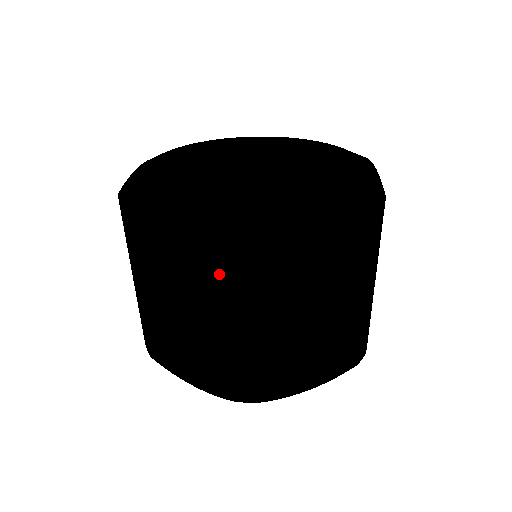
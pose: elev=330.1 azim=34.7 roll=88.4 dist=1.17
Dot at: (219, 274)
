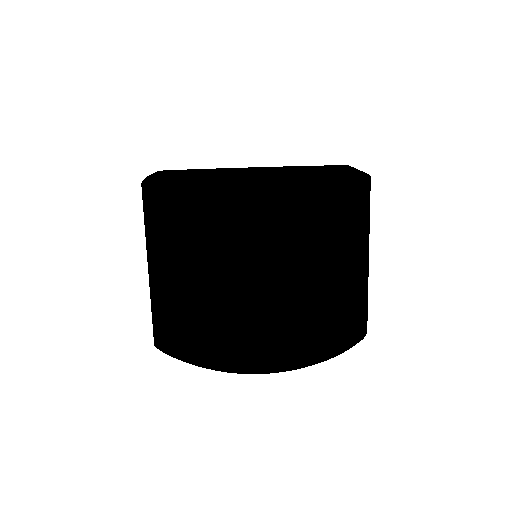
Dot at: occluded
